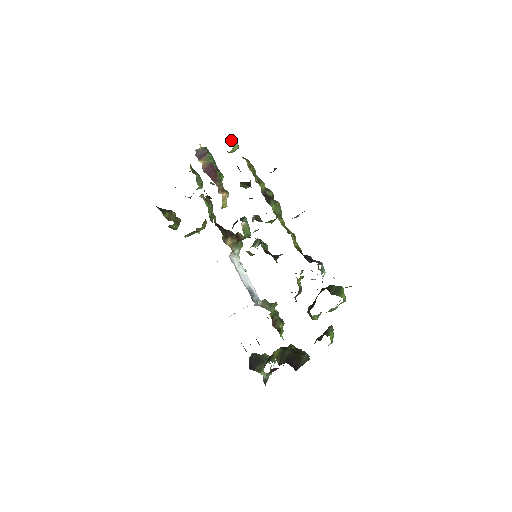
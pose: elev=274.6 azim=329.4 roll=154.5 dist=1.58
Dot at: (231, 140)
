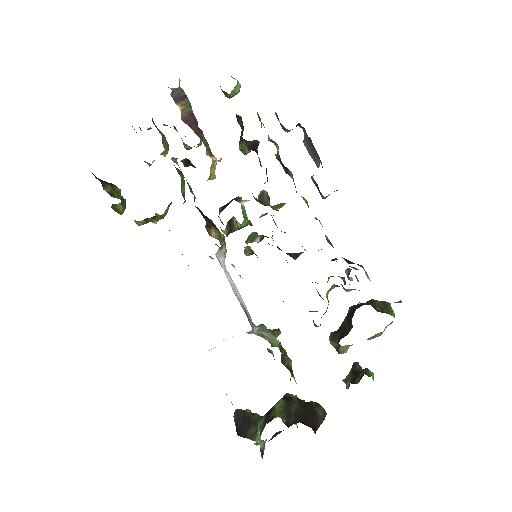
Dot at: occluded
